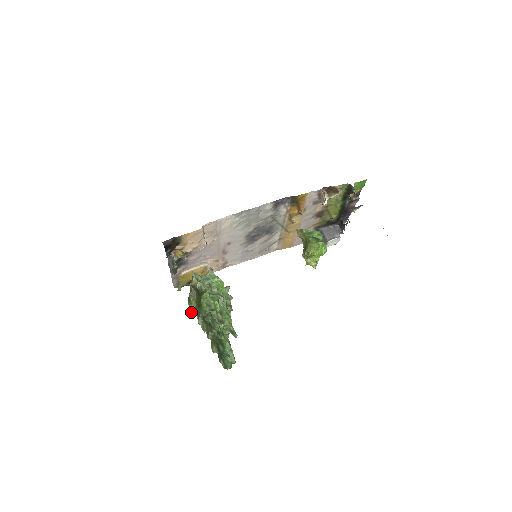
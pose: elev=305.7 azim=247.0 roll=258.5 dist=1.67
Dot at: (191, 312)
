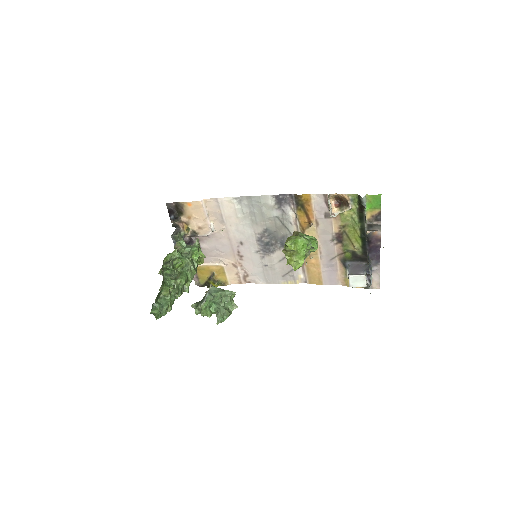
Dot at: (193, 304)
